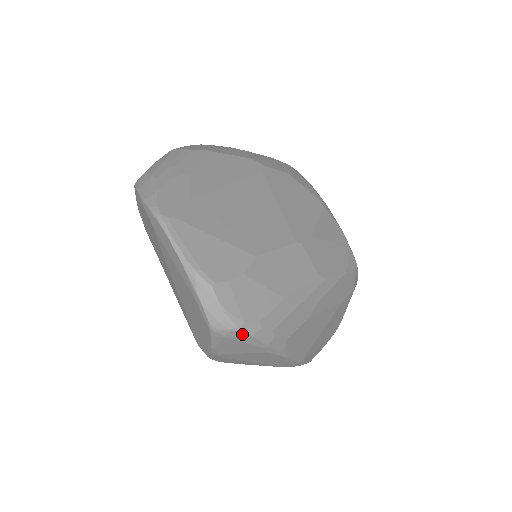
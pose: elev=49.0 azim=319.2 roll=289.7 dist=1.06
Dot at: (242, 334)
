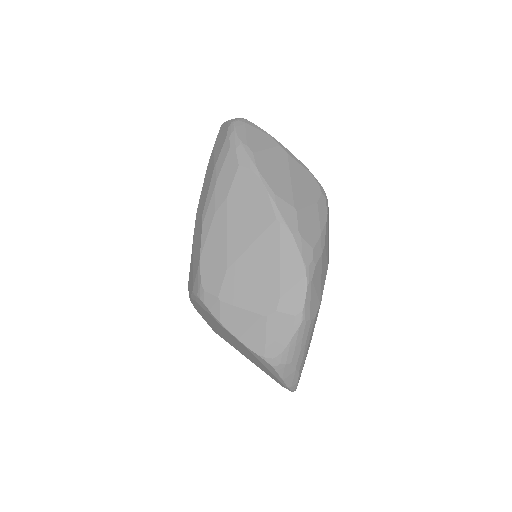
Dot at: occluded
